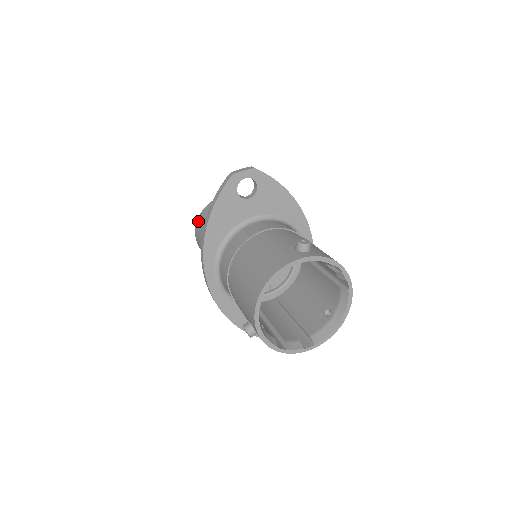
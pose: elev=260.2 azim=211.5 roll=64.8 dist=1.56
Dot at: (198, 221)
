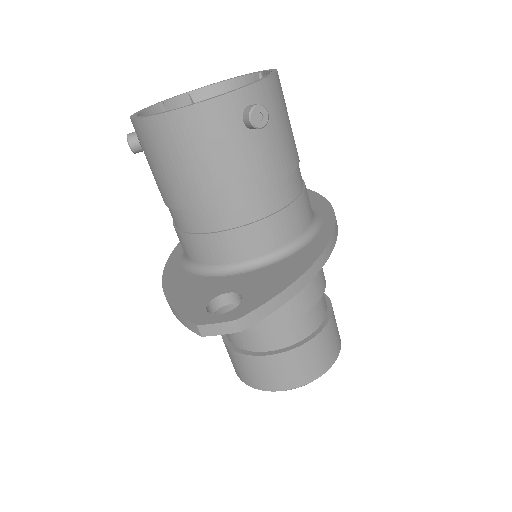
Dot at: occluded
